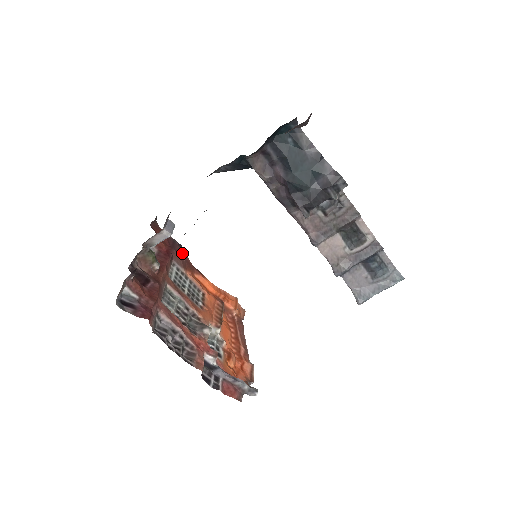
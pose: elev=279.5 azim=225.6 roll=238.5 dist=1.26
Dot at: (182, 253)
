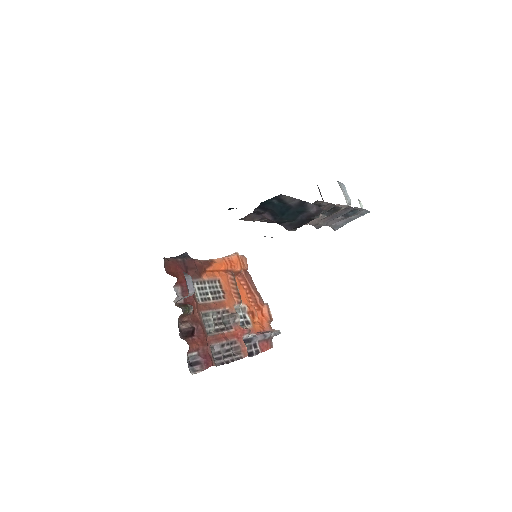
Dot at: (193, 265)
